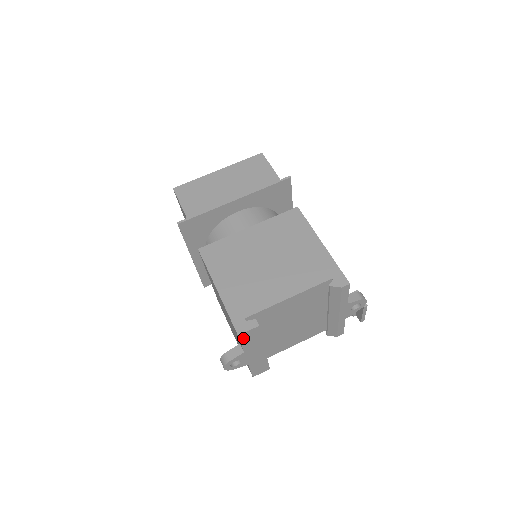
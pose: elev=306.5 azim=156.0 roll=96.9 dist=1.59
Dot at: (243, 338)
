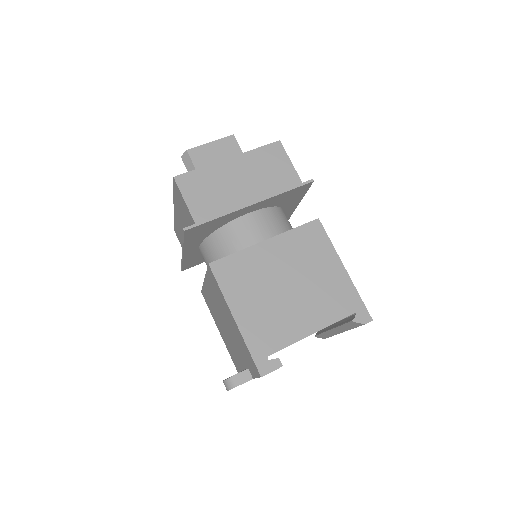
Dot at: occluded
